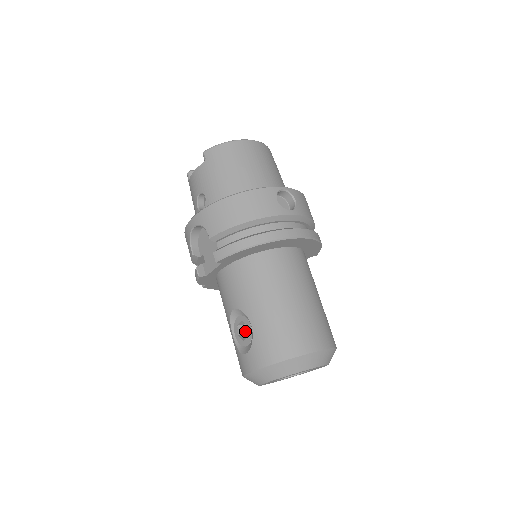
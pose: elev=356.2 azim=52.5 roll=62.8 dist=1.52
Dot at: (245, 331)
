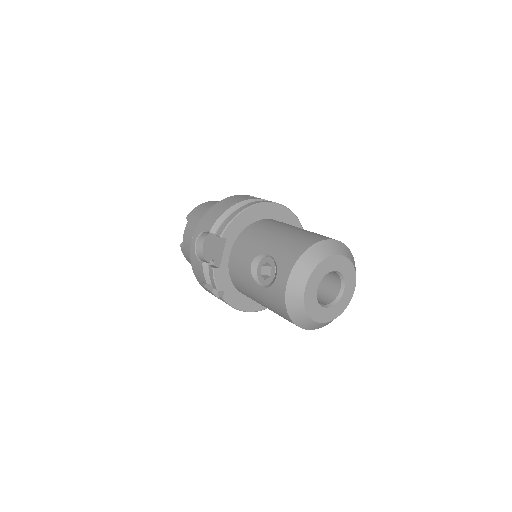
Dot at: occluded
